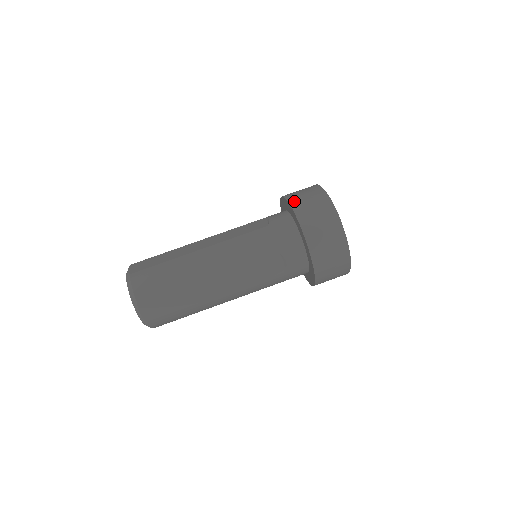
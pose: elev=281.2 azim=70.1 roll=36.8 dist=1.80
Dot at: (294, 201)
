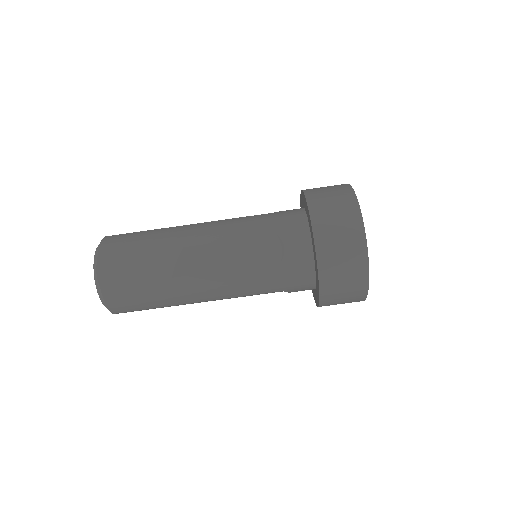
Dot at: (308, 189)
